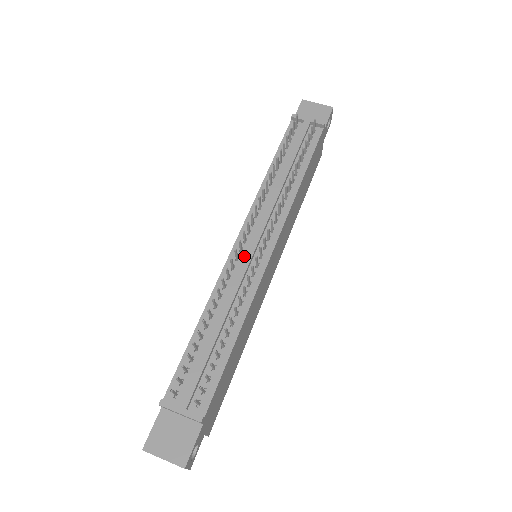
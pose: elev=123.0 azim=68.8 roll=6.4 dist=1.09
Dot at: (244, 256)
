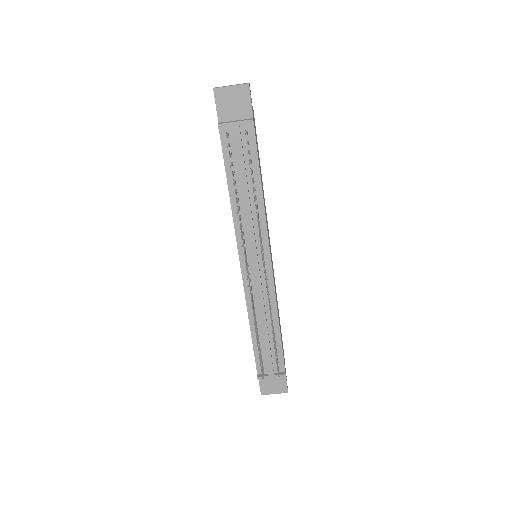
Dot at: (255, 280)
